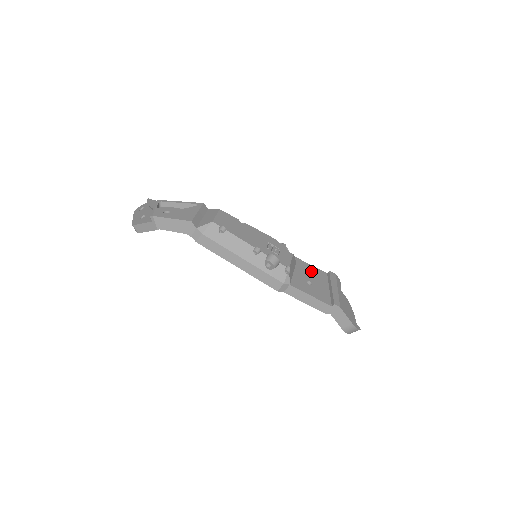
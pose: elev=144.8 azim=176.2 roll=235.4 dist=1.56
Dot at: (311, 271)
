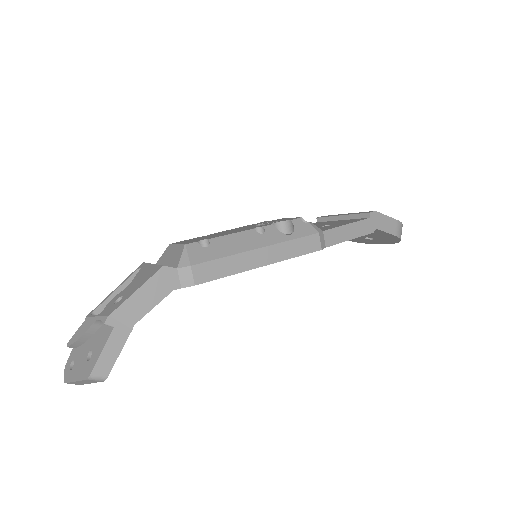
Dot at: occluded
